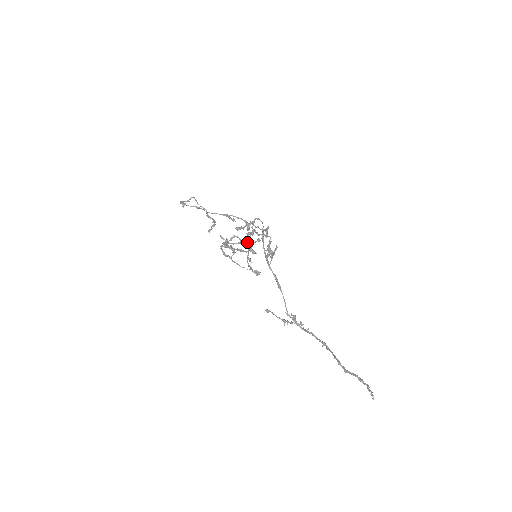
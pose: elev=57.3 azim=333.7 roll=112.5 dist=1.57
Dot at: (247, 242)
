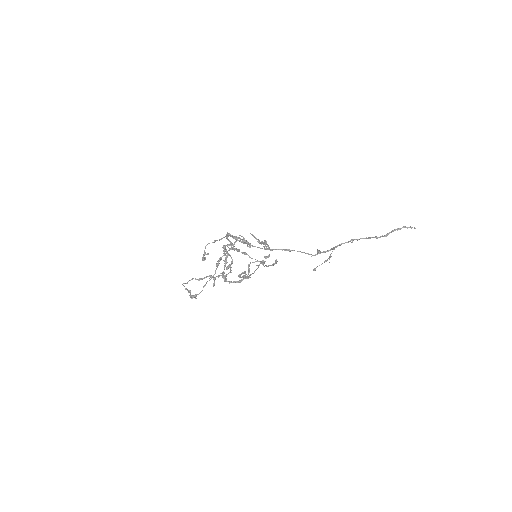
Dot at: occluded
